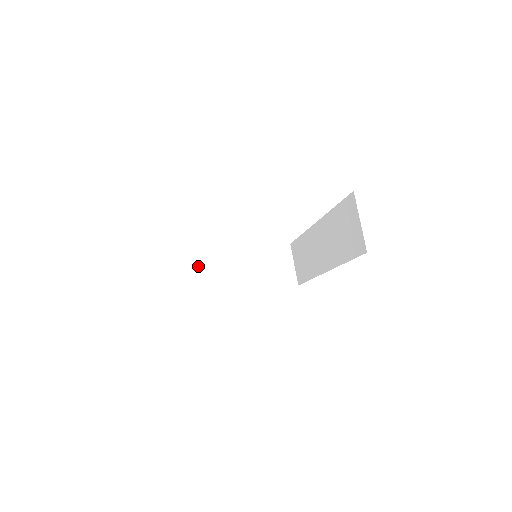
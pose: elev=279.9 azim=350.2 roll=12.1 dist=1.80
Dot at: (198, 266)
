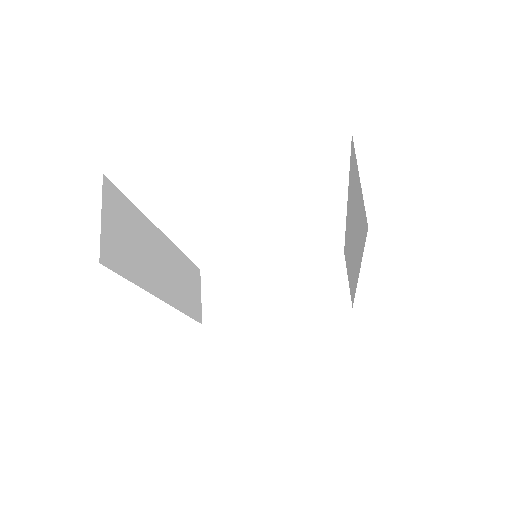
Dot at: (221, 280)
